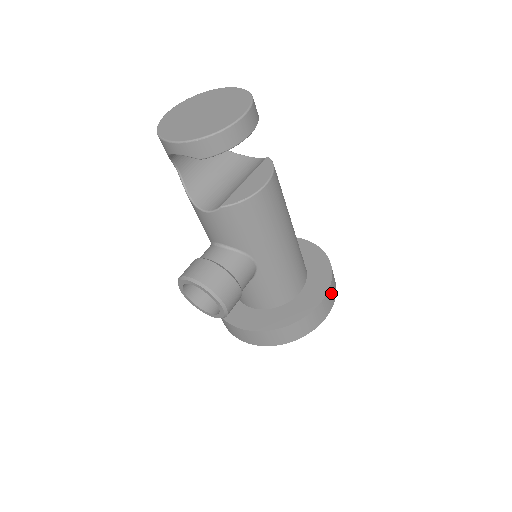
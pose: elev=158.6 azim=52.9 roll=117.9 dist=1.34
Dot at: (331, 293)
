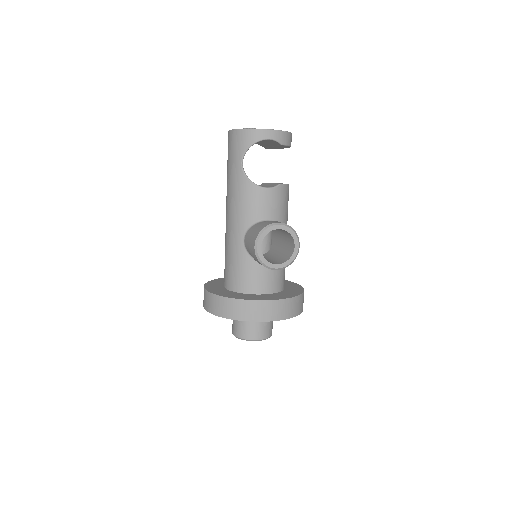
Dot at: occluded
